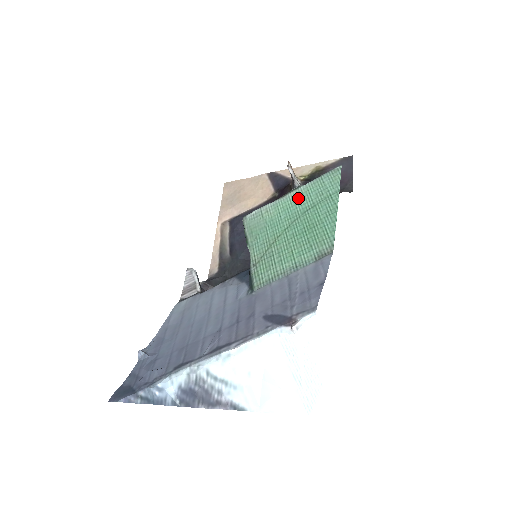
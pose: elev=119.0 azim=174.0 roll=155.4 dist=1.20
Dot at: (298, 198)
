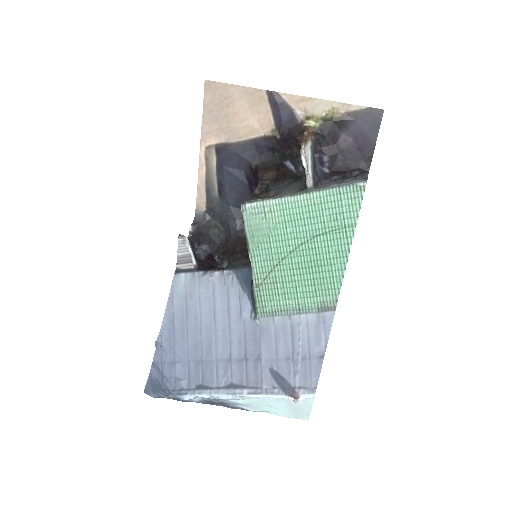
Dot at: (308, 210)
